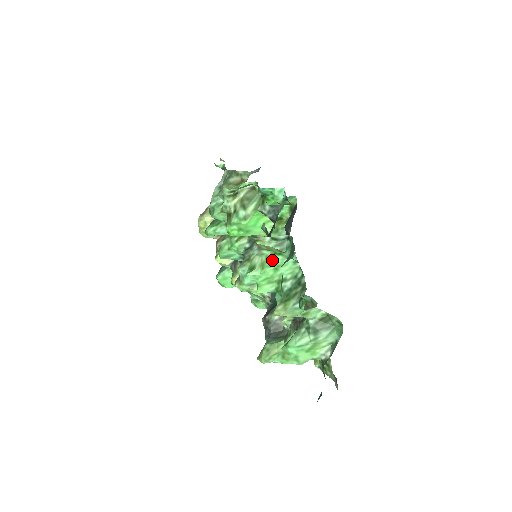
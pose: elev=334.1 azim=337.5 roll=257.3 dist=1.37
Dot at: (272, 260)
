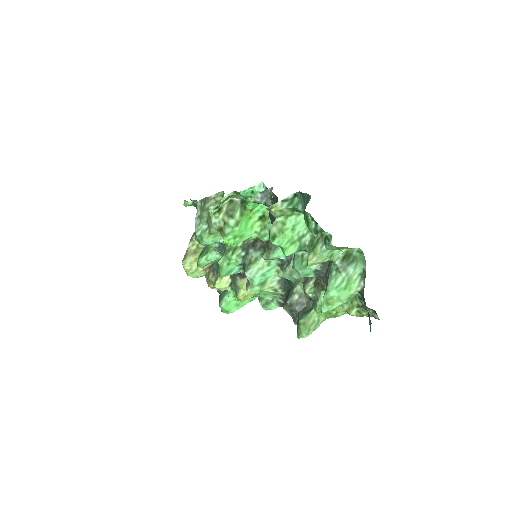
Dot at: (287, 223)
